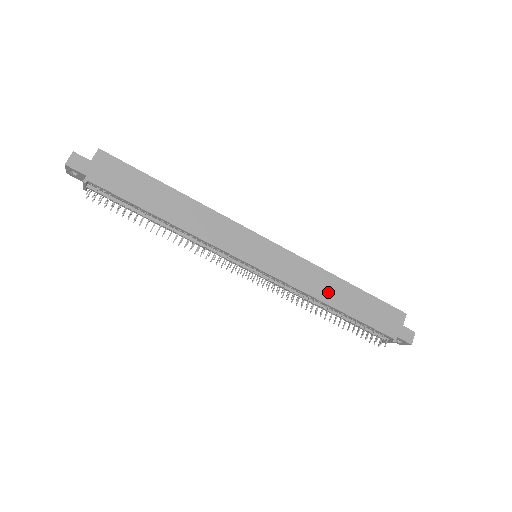
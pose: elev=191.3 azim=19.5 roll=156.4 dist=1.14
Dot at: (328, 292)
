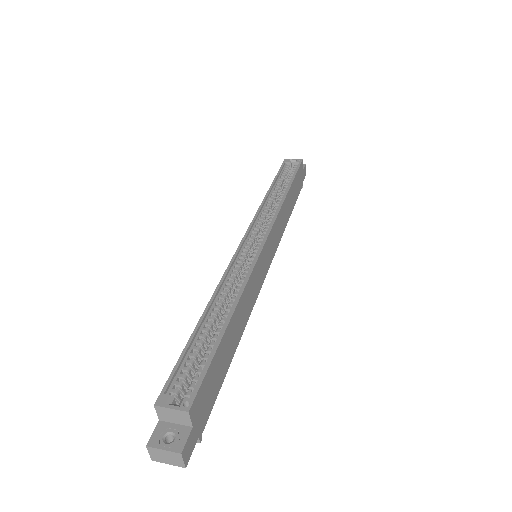
Dot at: (287, 214)
